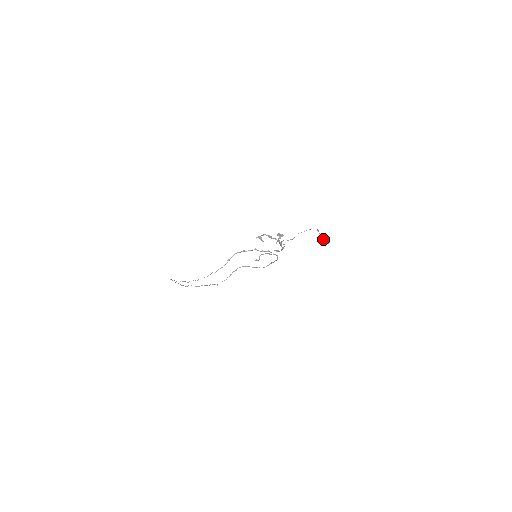
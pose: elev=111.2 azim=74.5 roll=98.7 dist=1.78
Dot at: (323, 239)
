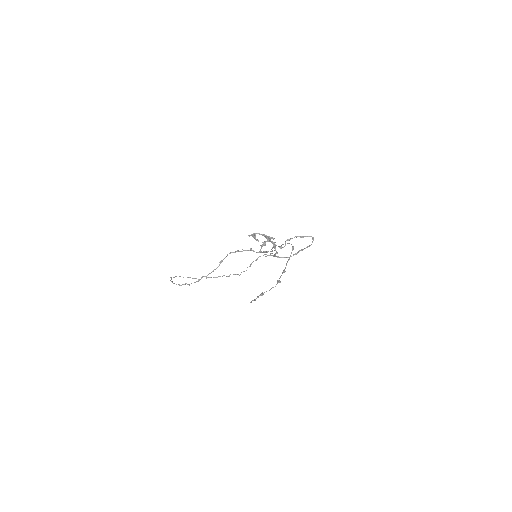
Dot at: (284, 271)
